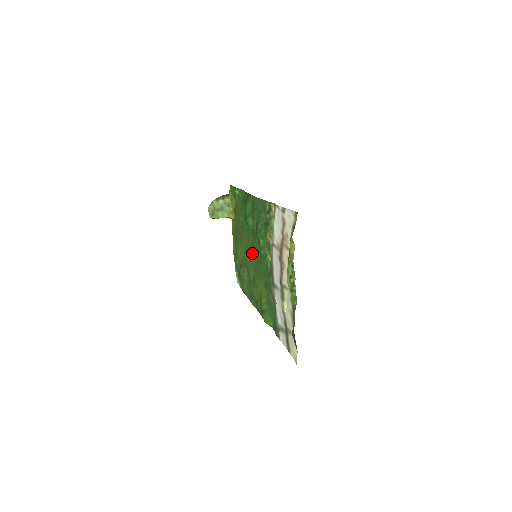
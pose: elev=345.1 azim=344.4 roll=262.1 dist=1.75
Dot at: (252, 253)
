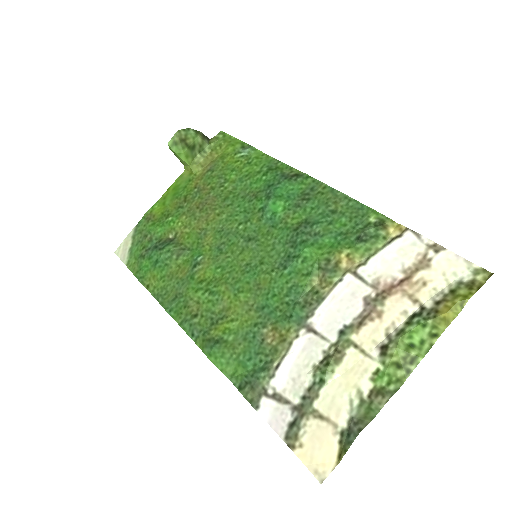
Dot at: (238, 245)
